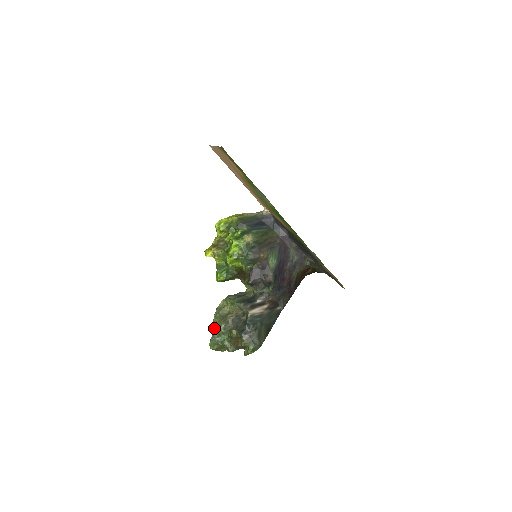
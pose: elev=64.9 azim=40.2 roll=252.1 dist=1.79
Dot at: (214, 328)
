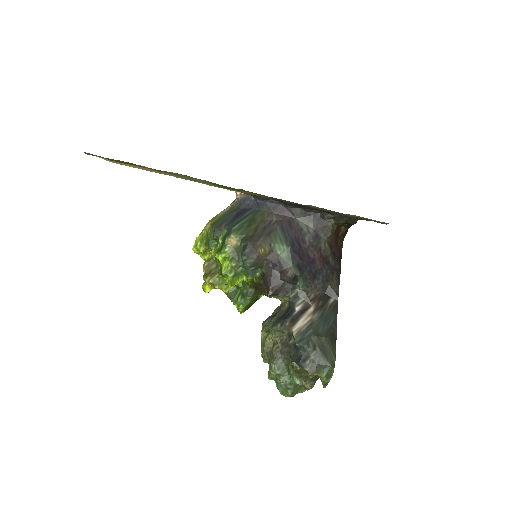
Dot at: occluded
